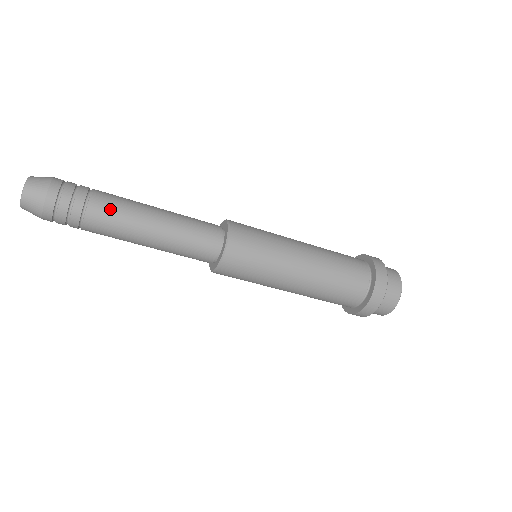
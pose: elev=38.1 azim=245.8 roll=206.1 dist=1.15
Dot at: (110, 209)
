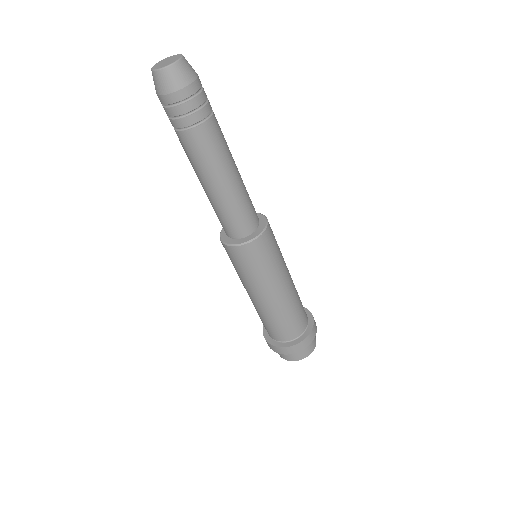
Dot at: (221, 131)
